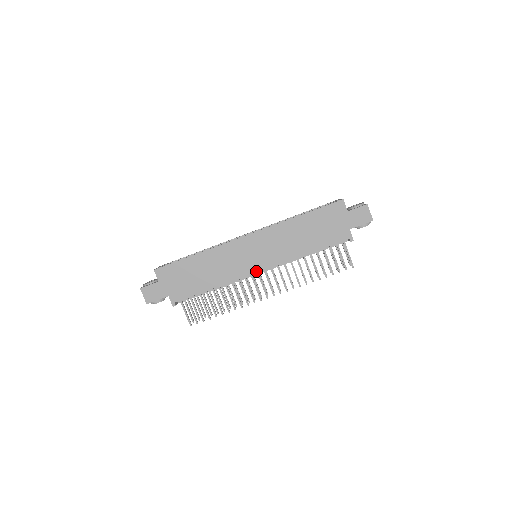
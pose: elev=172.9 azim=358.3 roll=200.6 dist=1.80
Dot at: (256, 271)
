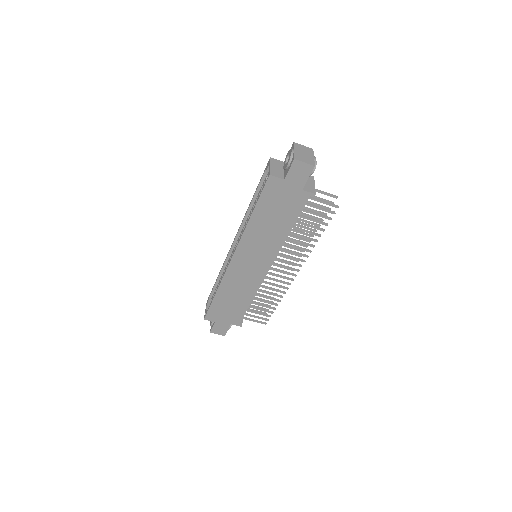
Dot at: (266, 272)
